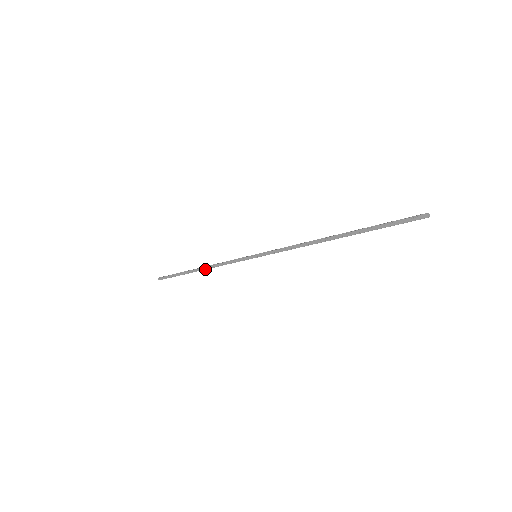
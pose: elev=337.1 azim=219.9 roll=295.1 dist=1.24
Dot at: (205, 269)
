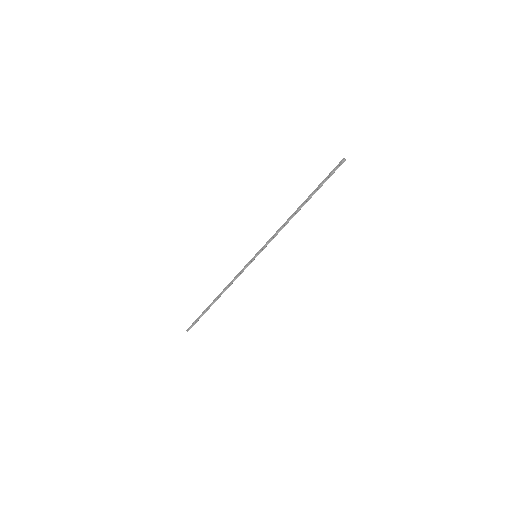
Dot at: (222, 293)
